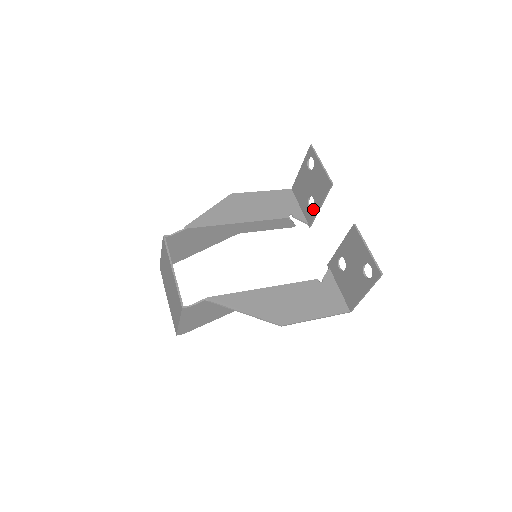
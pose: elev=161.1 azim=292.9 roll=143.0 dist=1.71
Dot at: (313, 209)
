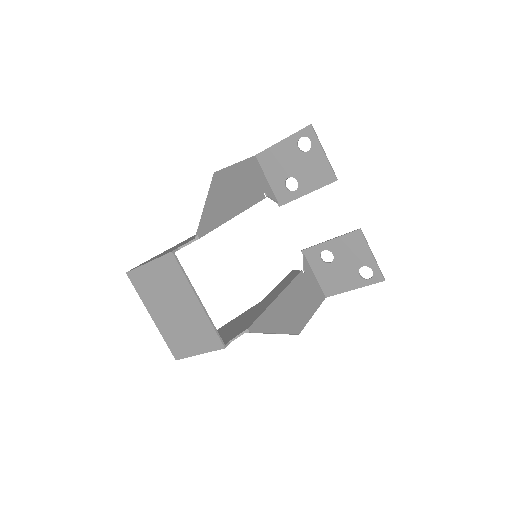
Dot at: (294, 192)
